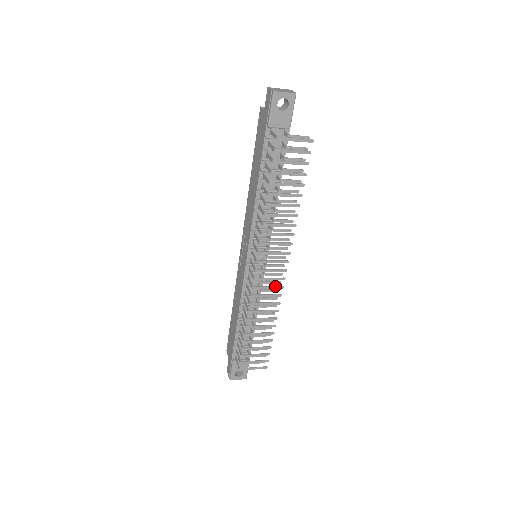
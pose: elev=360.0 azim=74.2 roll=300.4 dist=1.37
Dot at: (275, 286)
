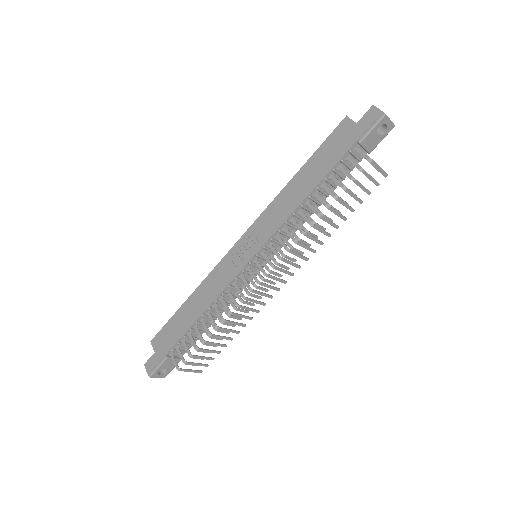
Dot at: (268, 294)
